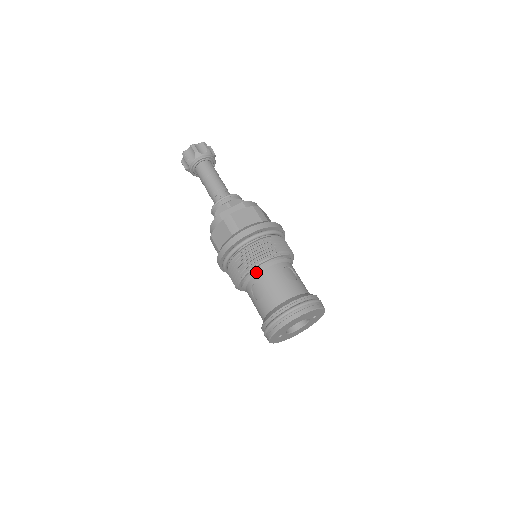
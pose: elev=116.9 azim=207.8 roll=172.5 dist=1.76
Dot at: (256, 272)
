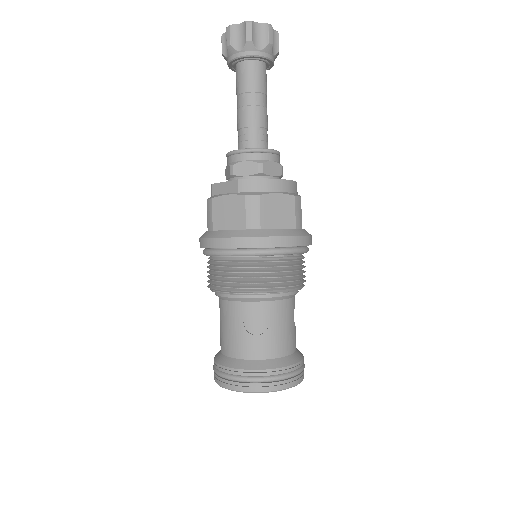
Dot at: (218, 296)
